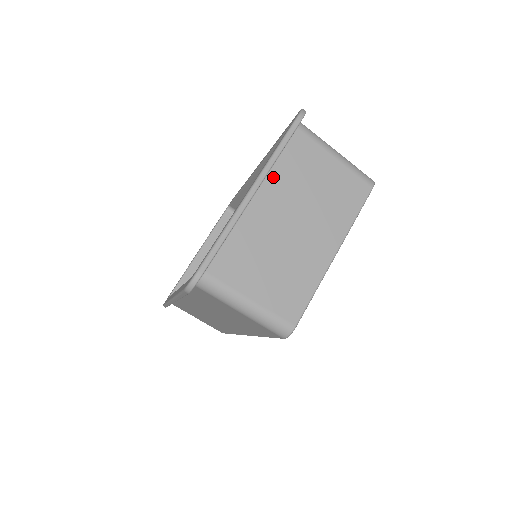
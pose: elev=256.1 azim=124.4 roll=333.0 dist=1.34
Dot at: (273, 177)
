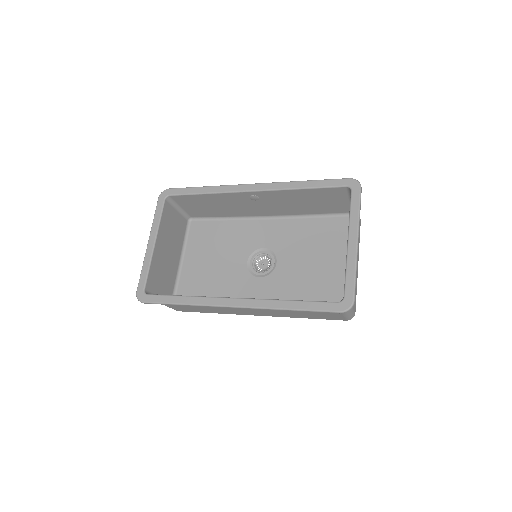
Dot at: occluded
